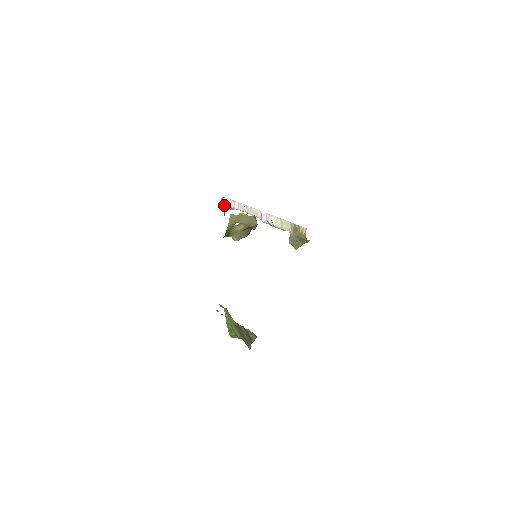
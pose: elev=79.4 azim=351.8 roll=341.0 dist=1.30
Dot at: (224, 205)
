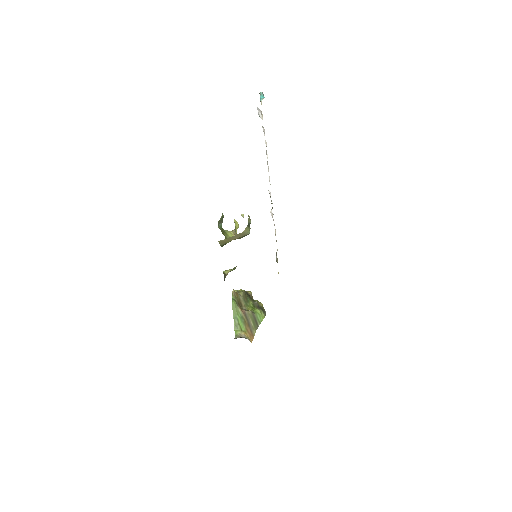
Dot at: (258, 114)
